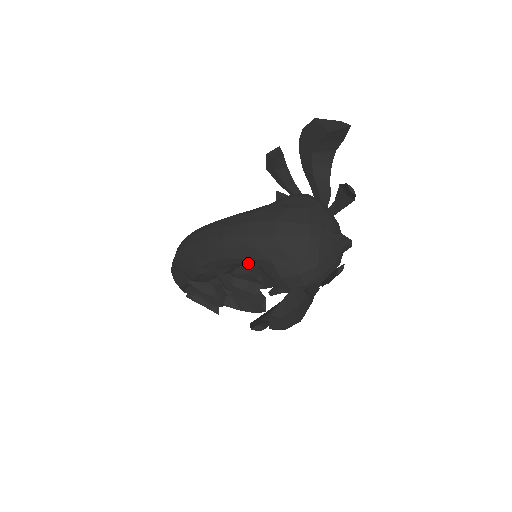
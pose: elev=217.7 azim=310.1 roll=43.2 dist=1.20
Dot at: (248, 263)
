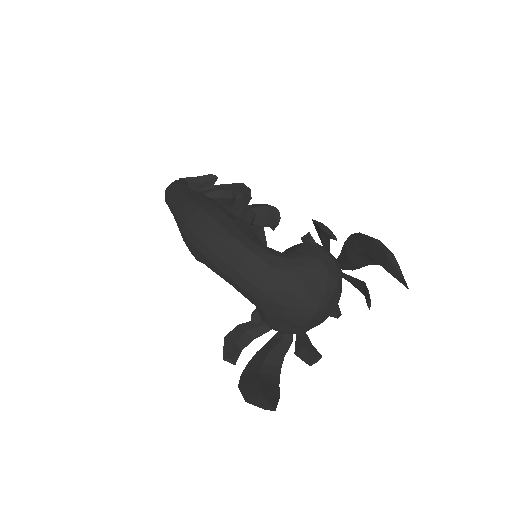
Dot at: occluded
